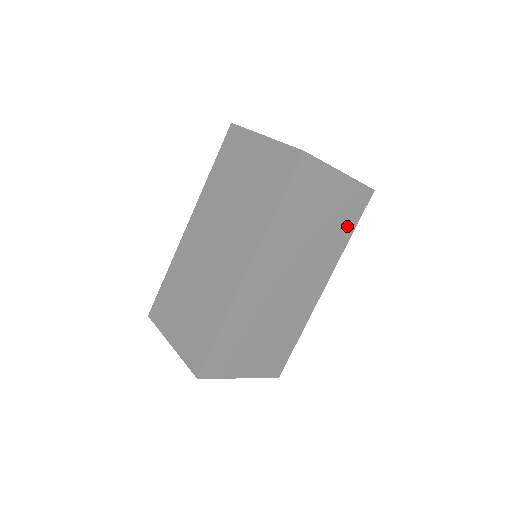
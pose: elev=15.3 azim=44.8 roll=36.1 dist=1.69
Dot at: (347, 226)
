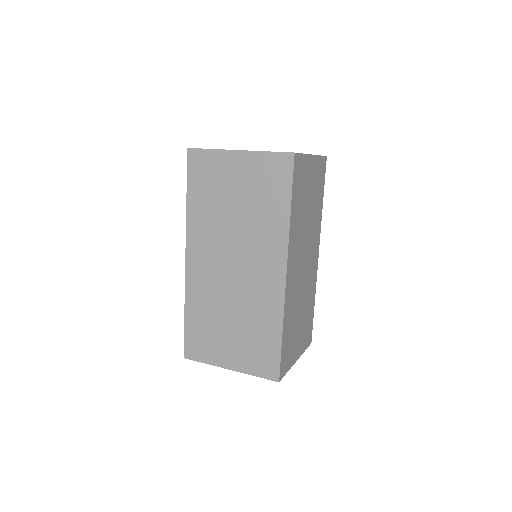
Dot at: (320, 196)
